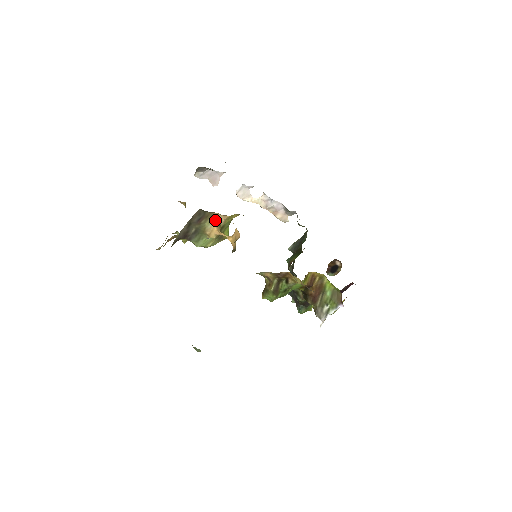
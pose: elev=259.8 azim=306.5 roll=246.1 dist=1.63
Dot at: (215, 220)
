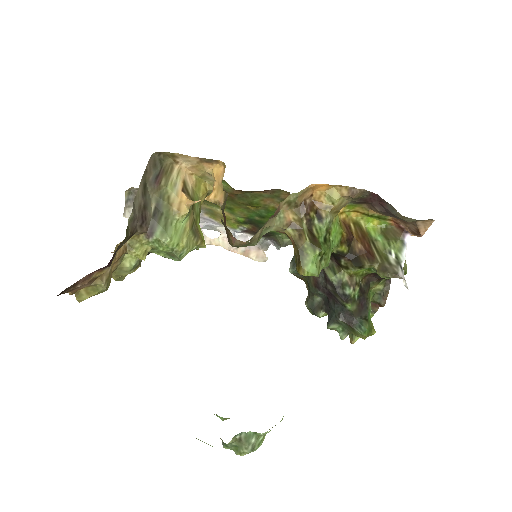
Dot at: (179, 182)
